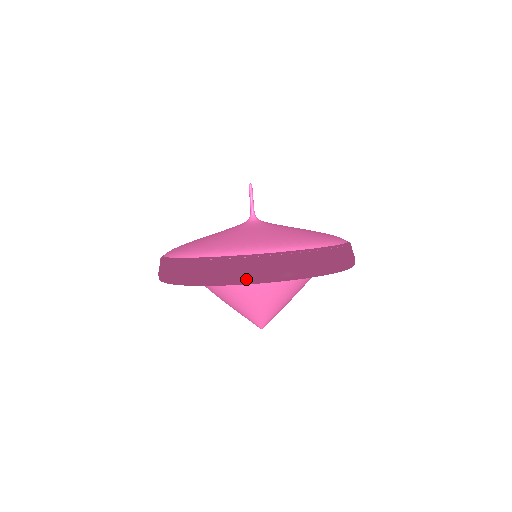
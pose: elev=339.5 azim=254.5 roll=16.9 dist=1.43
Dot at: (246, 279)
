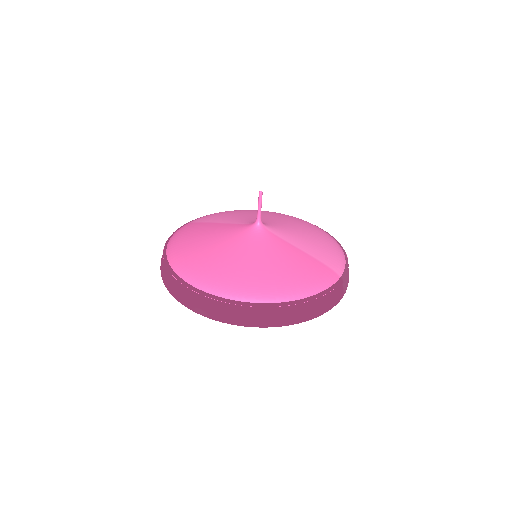
Dot at: (175, 297)
